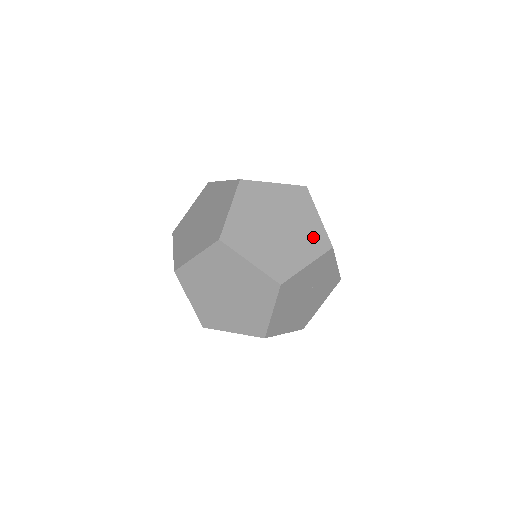
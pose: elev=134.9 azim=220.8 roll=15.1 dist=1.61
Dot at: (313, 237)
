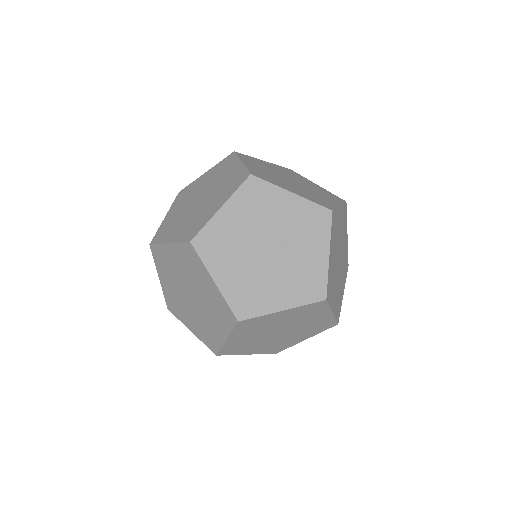
Dot at: (319, 199)
